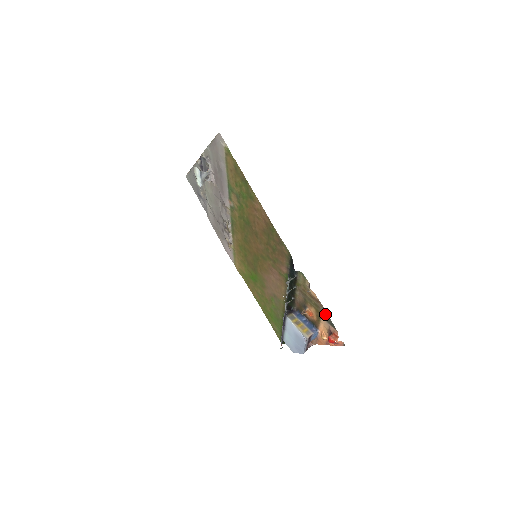
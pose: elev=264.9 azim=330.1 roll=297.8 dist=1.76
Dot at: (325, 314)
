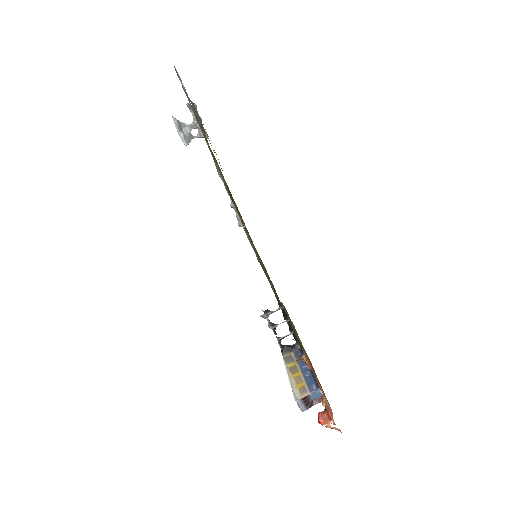
Dot at: (317, 378)
